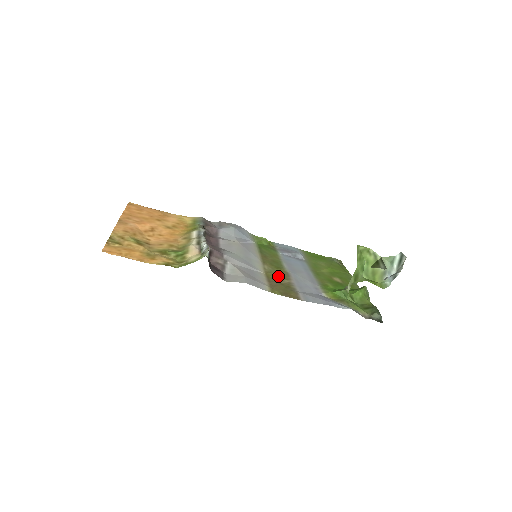
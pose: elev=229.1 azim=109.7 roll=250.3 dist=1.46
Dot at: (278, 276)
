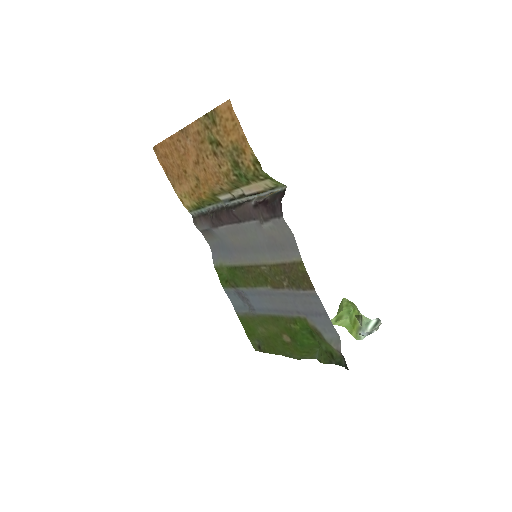
Dot at: (277, 277)
